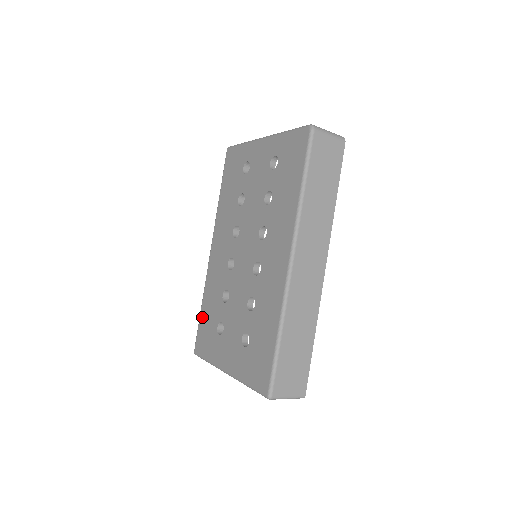
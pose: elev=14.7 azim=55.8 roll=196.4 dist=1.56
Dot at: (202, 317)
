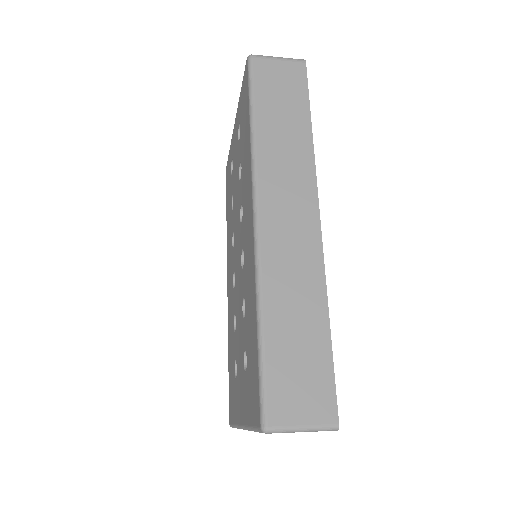
Dot at: (229, 370)
